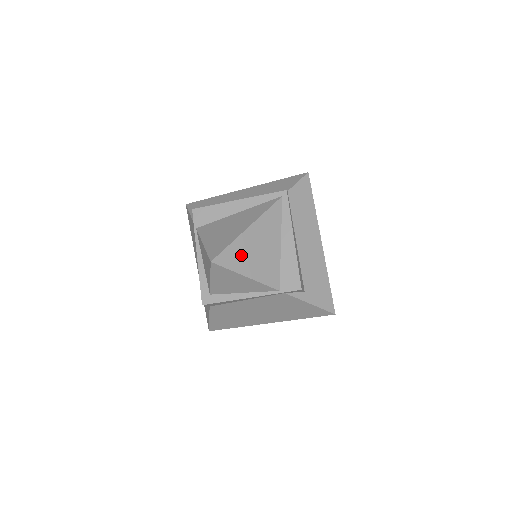
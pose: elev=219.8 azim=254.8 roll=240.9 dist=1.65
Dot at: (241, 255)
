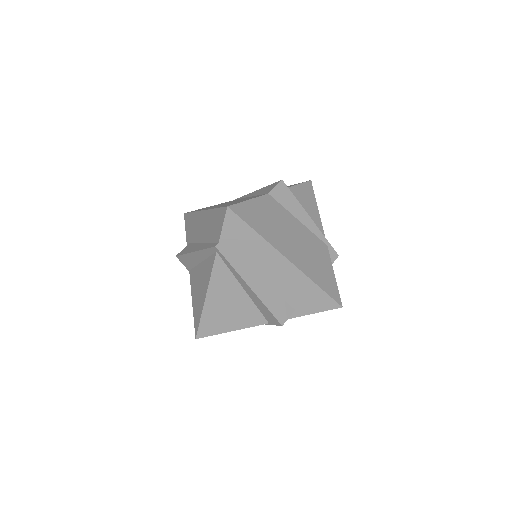
Dot at: (215, 321)
